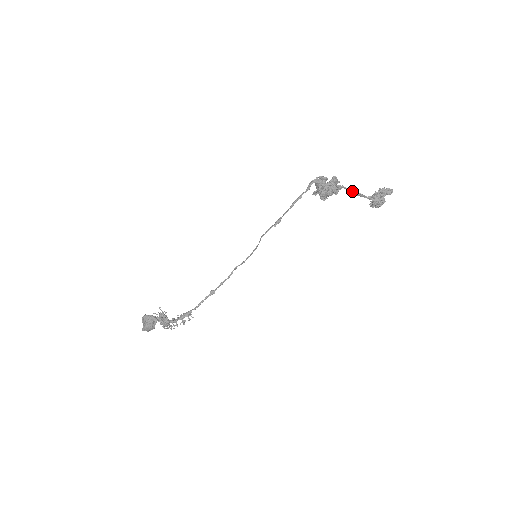
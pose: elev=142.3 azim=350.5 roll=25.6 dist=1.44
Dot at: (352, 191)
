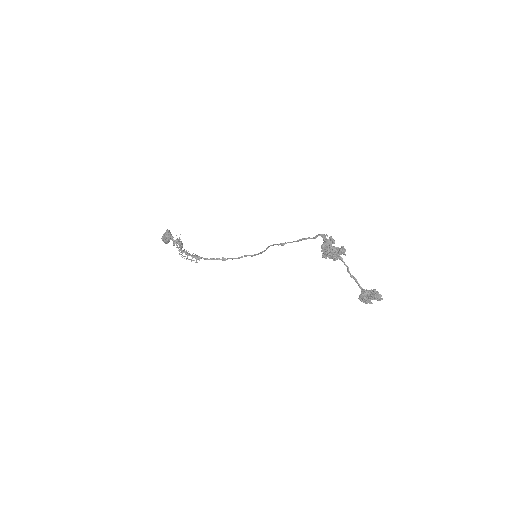
Dot at: (348, 269)
